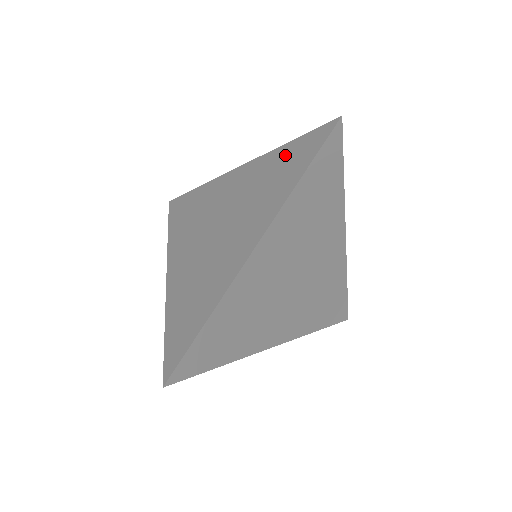
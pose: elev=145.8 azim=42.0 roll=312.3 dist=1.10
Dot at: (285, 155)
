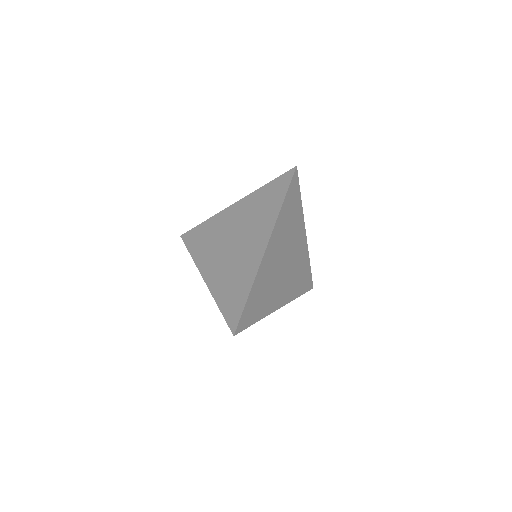
Dot at: (267, 192)
